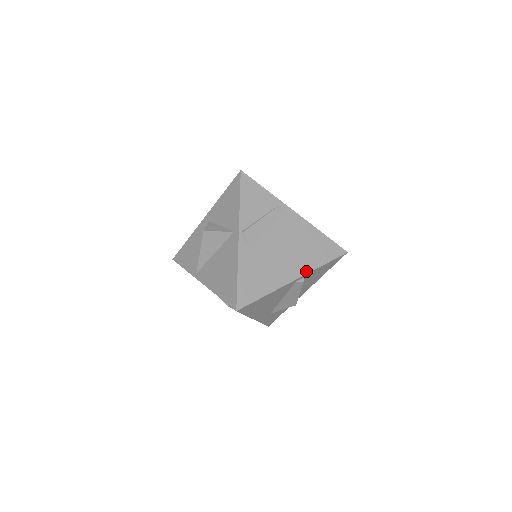
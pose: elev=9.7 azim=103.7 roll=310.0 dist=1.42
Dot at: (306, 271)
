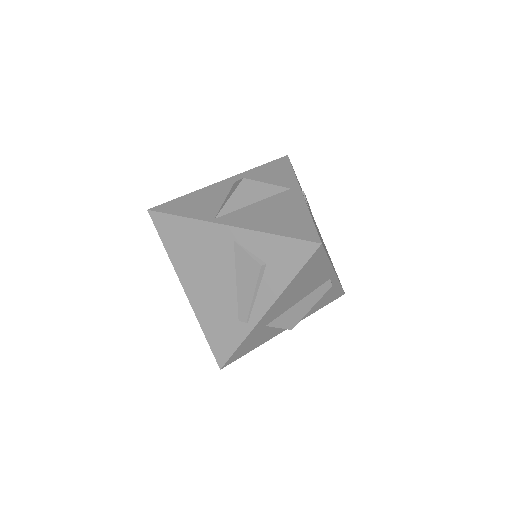
Dot at: occluded
